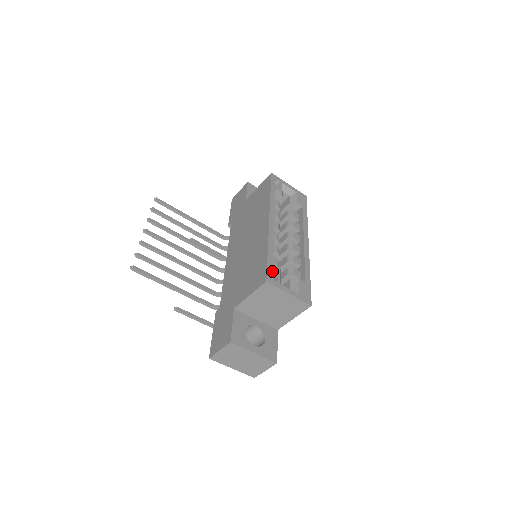
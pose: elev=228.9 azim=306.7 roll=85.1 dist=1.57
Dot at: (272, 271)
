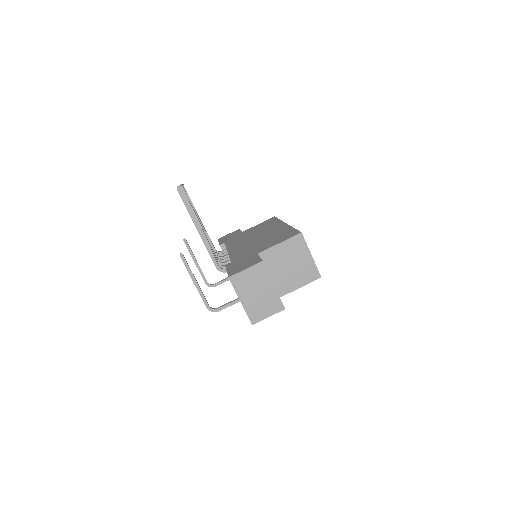
Dot at: occluded
